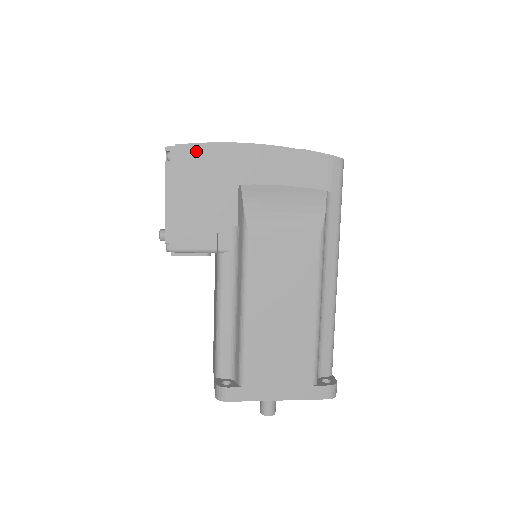
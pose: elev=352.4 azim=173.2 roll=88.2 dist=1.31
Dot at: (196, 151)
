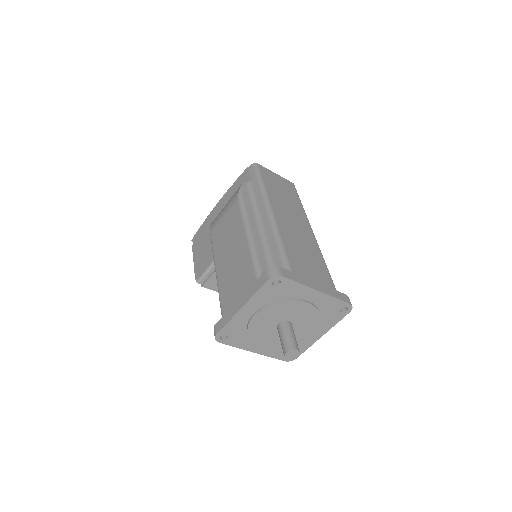
Dot at: (201, 230)
